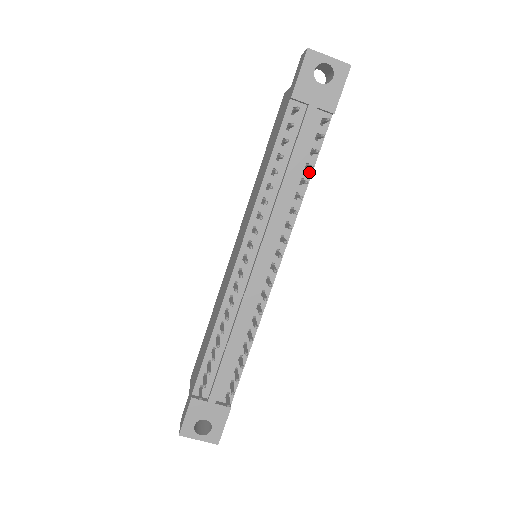
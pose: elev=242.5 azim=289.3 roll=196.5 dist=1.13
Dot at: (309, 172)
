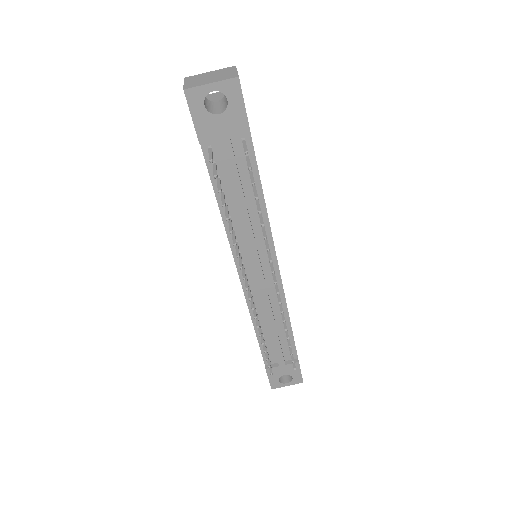
Dot at: (259, 189)
